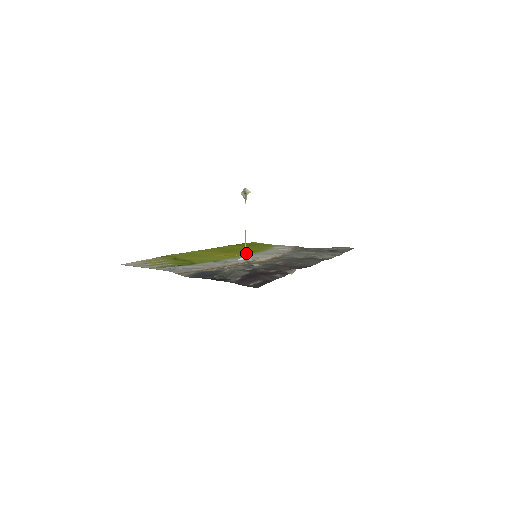
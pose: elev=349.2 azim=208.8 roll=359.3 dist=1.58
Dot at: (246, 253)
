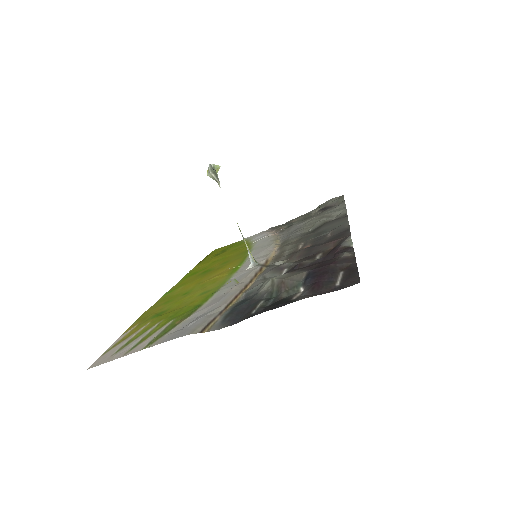
Dot at: (237, 260)
